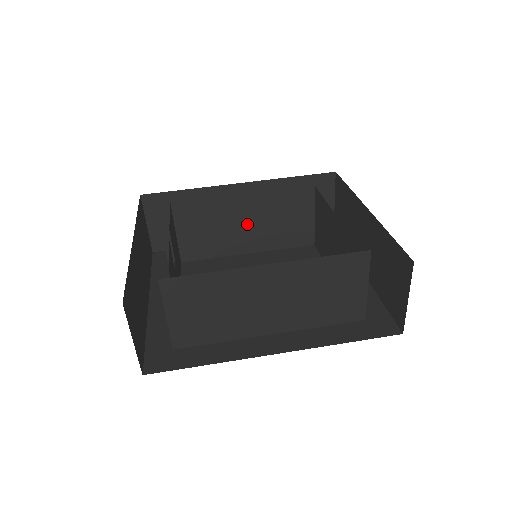
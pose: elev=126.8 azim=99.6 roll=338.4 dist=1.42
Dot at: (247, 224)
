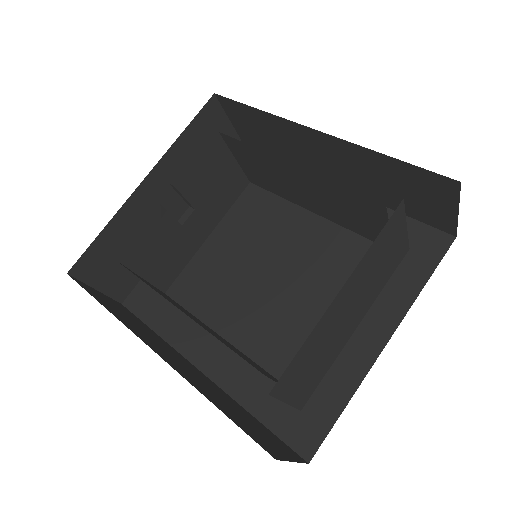
Dot at: (305, 189)
